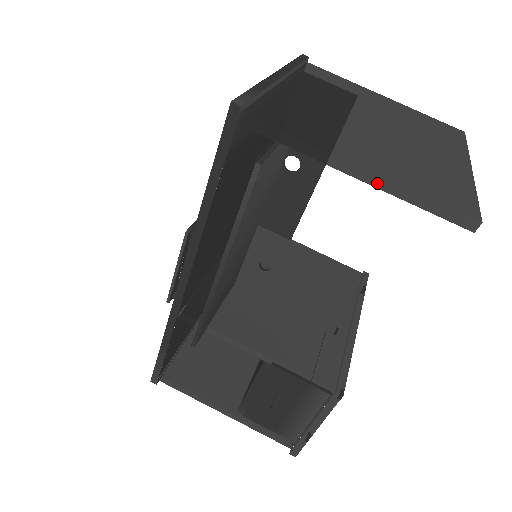
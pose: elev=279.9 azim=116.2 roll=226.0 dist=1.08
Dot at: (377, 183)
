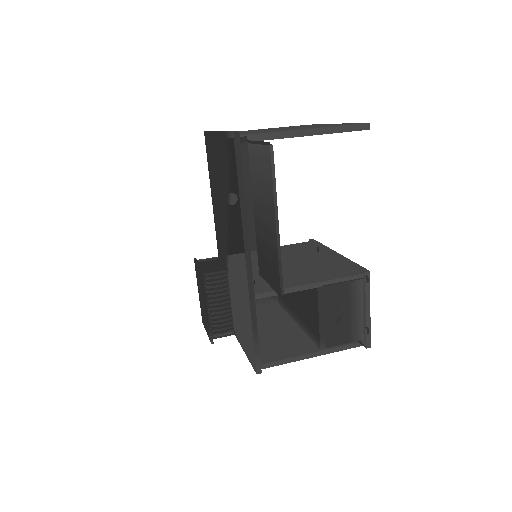
Dot at: (319, 132)
